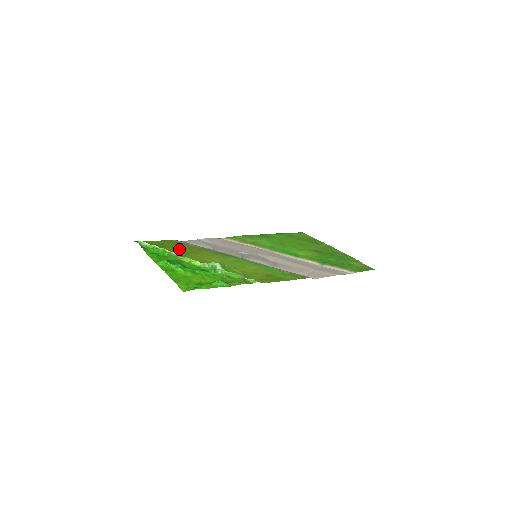
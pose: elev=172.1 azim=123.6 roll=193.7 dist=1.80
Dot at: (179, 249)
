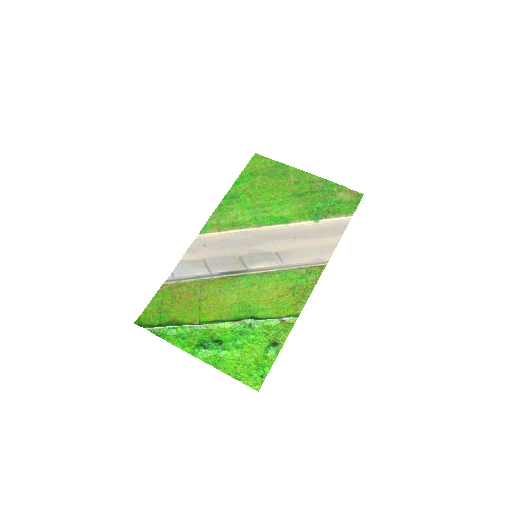
Dot at: (185, 303)
